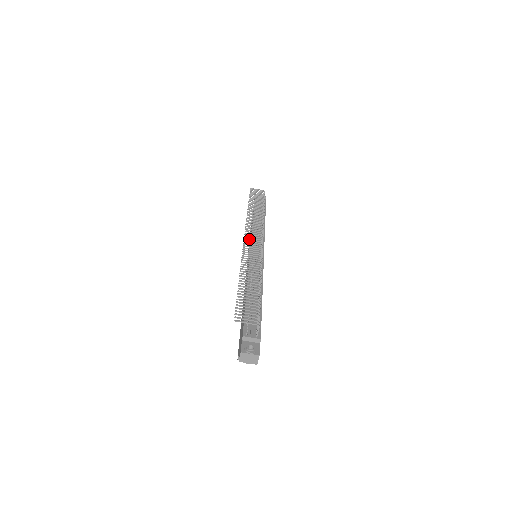
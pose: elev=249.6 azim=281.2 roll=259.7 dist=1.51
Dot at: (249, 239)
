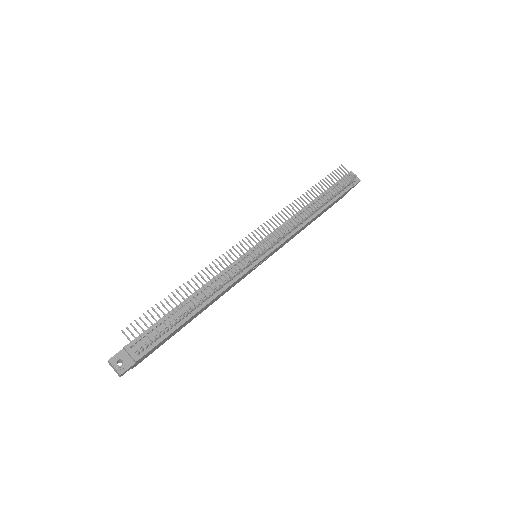
Dot at: (252, 239)
